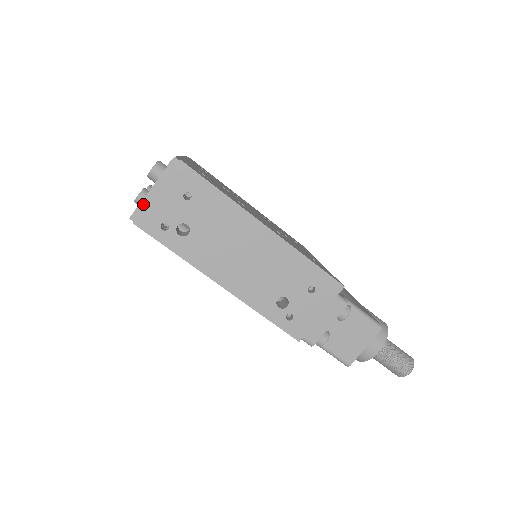
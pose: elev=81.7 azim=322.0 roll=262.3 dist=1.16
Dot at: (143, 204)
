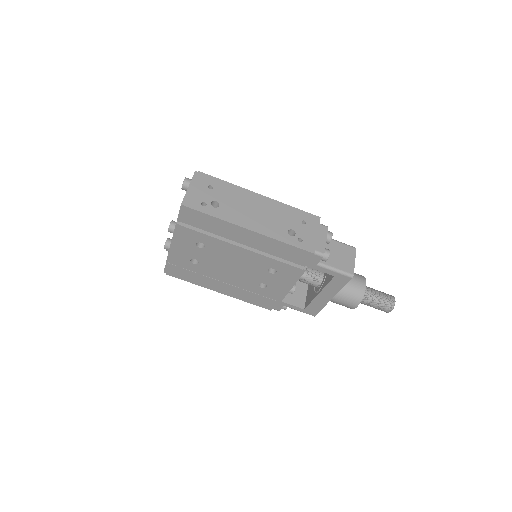
Dot at: (186, 196)
